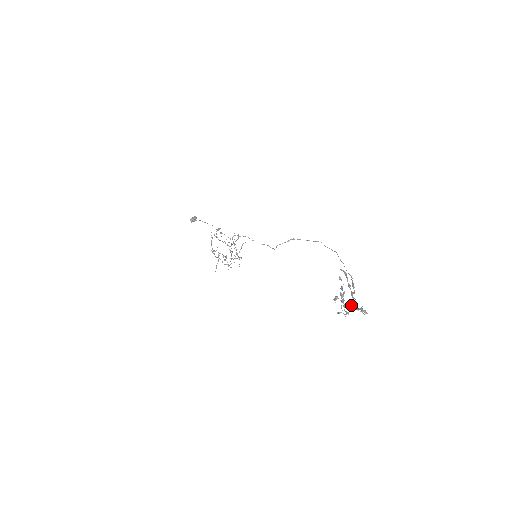
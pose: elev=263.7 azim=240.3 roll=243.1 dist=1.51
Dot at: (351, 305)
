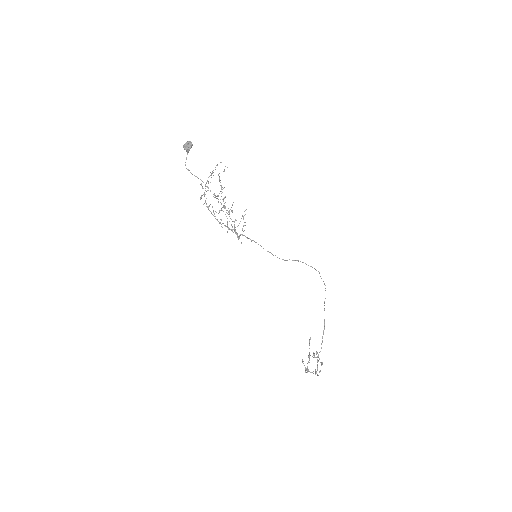
Dot at: (313, 373)
